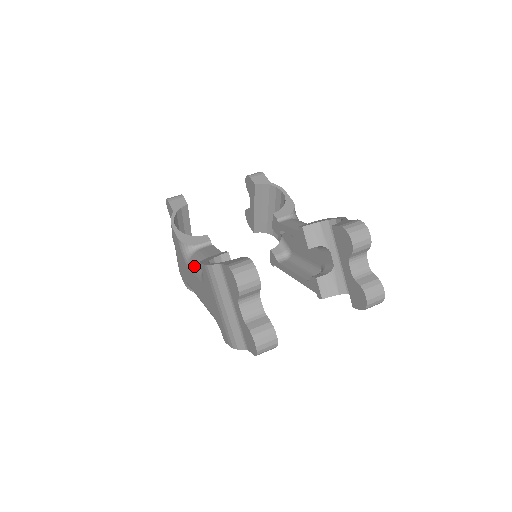
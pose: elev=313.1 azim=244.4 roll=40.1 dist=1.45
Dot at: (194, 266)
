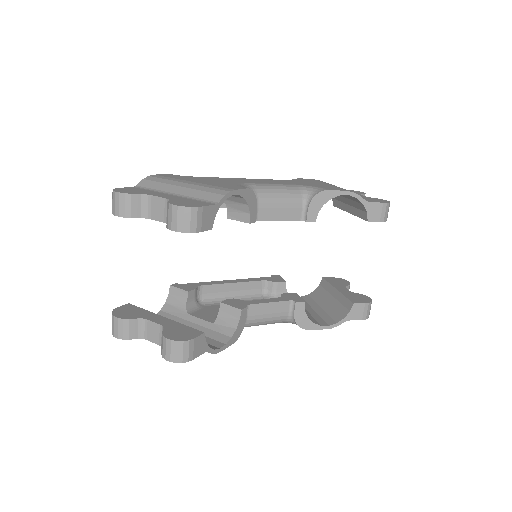
Dot at: occluded
